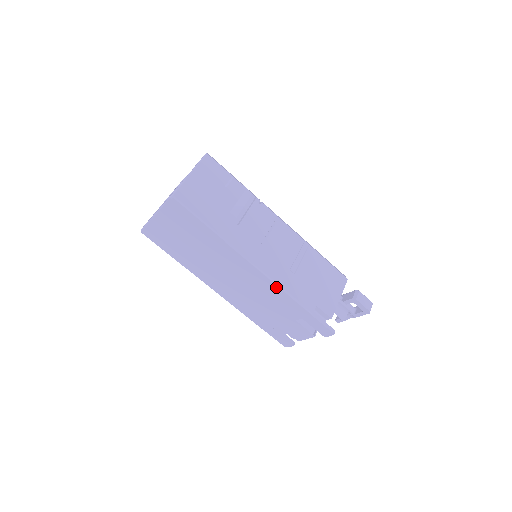
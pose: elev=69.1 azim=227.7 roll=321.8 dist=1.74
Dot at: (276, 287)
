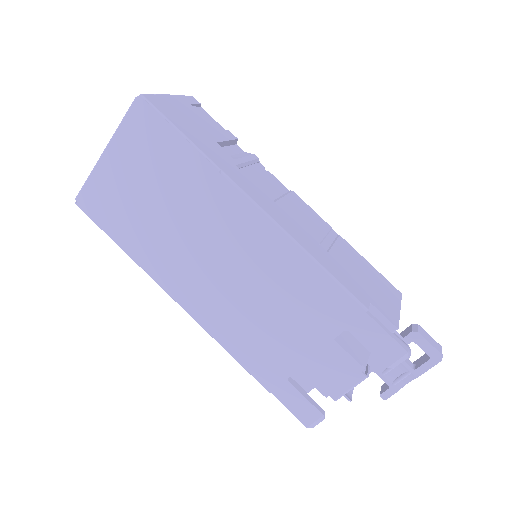
Dot at: (302, 257)
